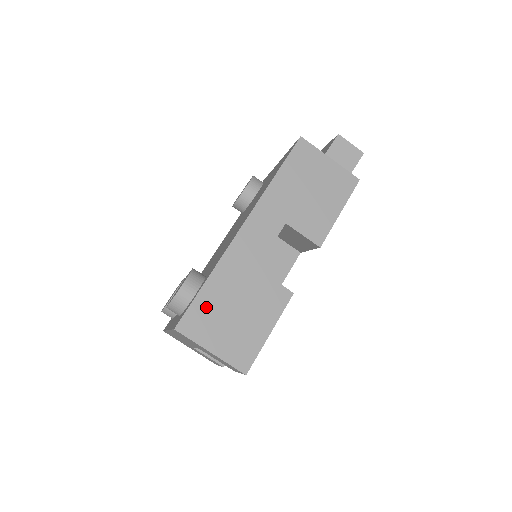
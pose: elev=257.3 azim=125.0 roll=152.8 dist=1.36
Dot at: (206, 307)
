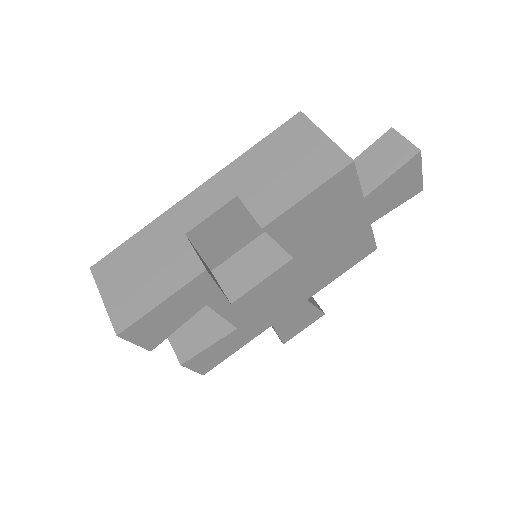
Dot at: (123, 257)
